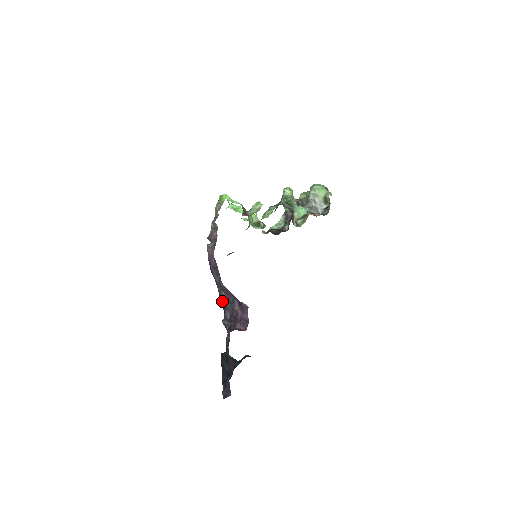
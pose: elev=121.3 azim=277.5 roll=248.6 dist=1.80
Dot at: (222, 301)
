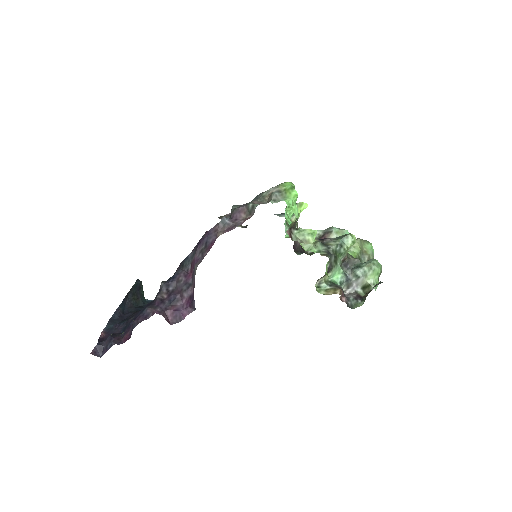
Dot at: (181, 267)
